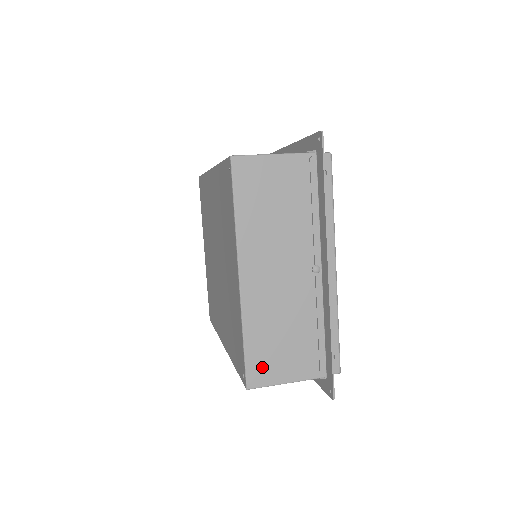
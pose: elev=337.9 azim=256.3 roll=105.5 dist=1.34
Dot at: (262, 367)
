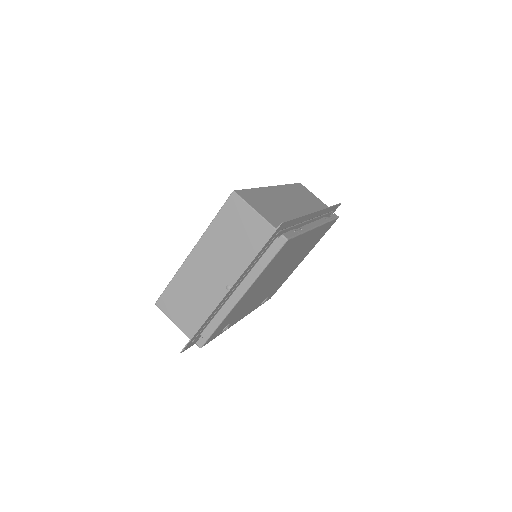
Dot at: (169, 302)
